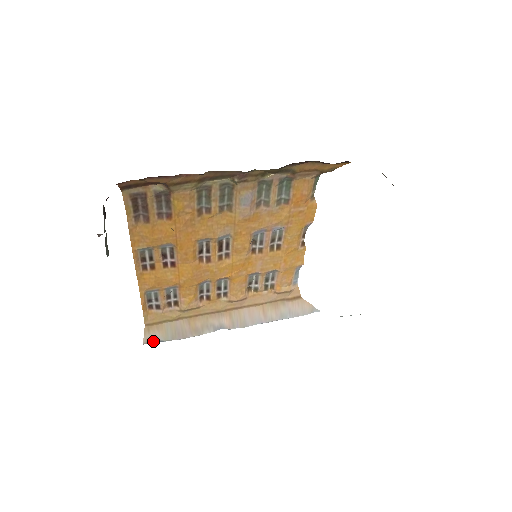
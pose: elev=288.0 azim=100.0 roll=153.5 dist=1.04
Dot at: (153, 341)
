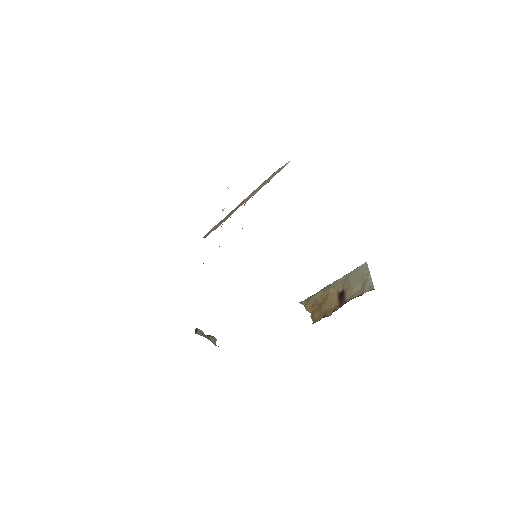
Dot at: occluded
